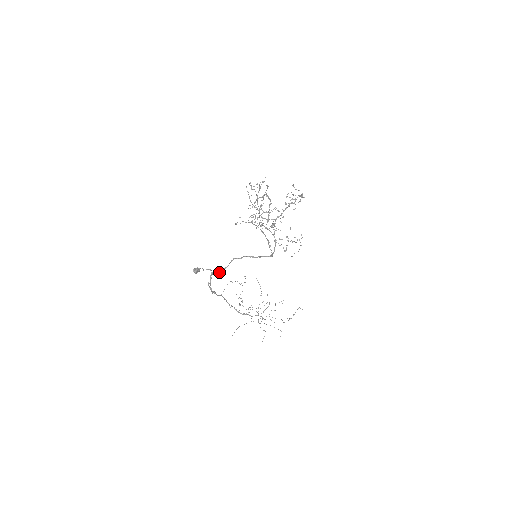
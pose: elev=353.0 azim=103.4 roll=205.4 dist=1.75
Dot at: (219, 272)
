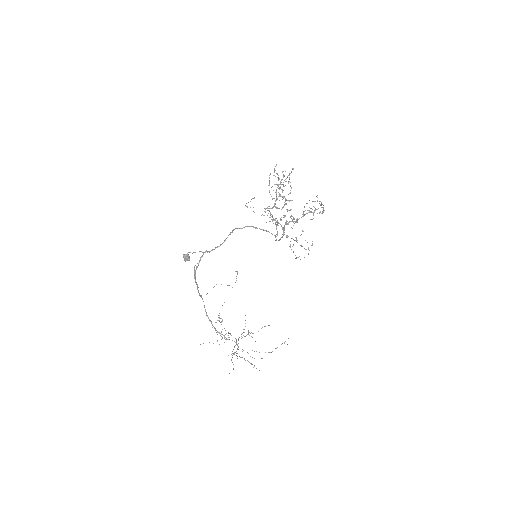
Dot at: (212, 249)
